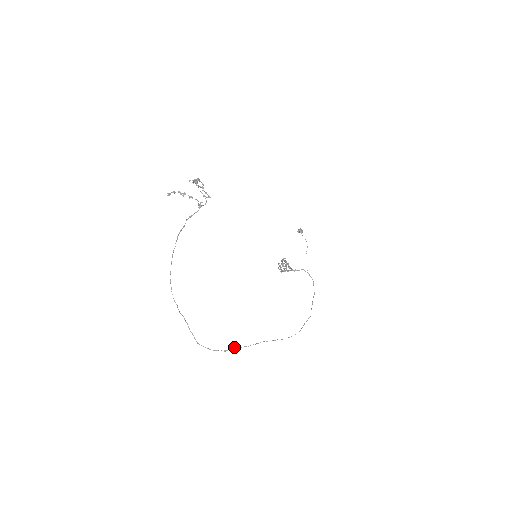
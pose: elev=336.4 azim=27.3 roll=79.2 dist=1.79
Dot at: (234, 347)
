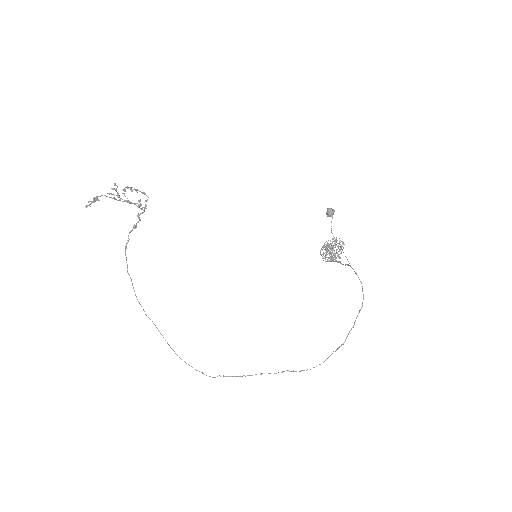
Dot at: (223, 375)
